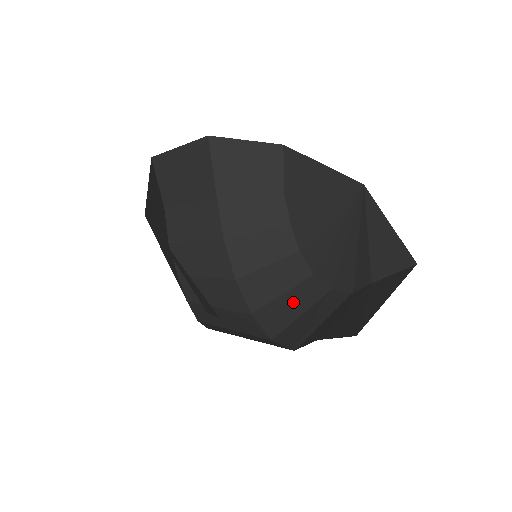
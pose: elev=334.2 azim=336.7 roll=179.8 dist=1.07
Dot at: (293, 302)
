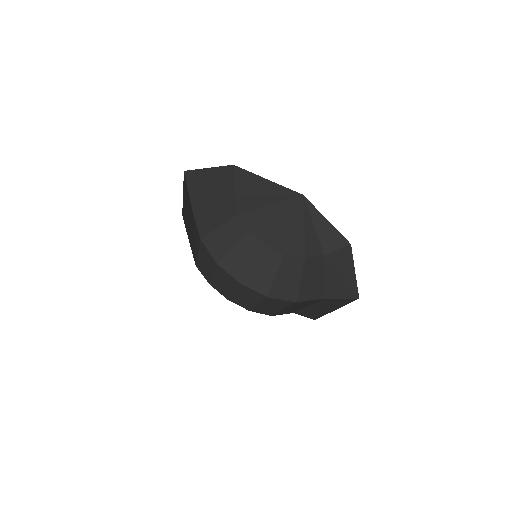
Dot at: (265, 268)
